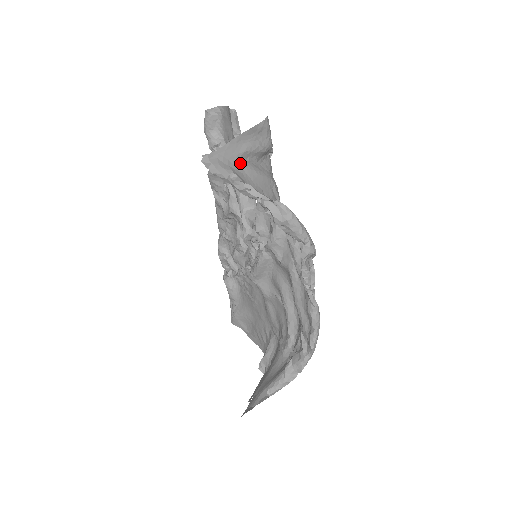
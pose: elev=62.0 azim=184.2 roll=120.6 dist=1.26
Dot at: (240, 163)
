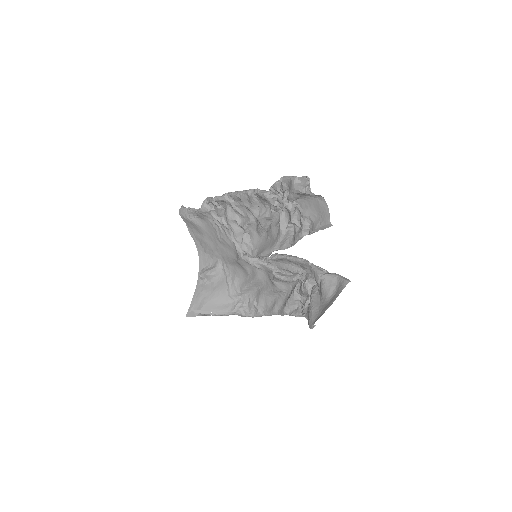
Dot at: occluded
